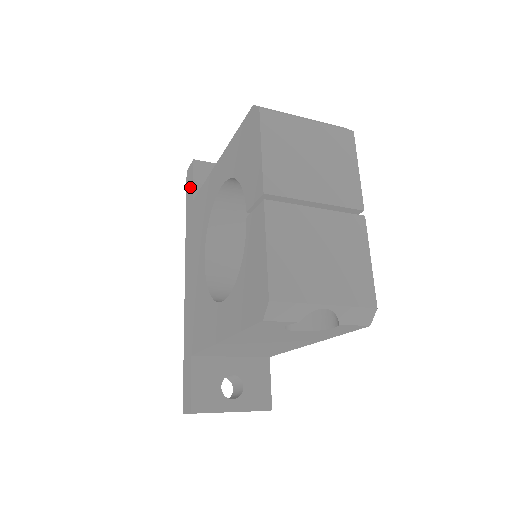
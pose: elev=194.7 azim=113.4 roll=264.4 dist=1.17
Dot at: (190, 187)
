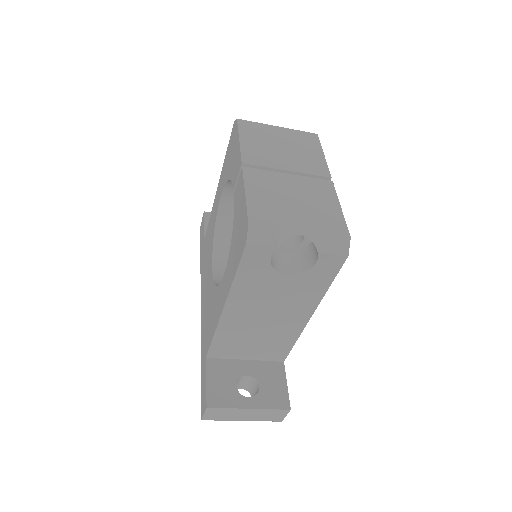
Dot at: (202, 233)
